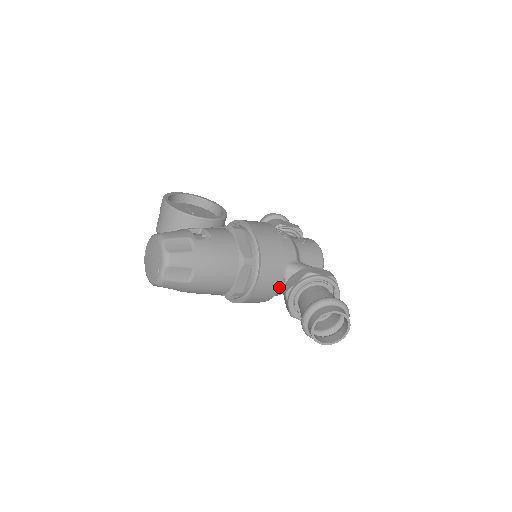
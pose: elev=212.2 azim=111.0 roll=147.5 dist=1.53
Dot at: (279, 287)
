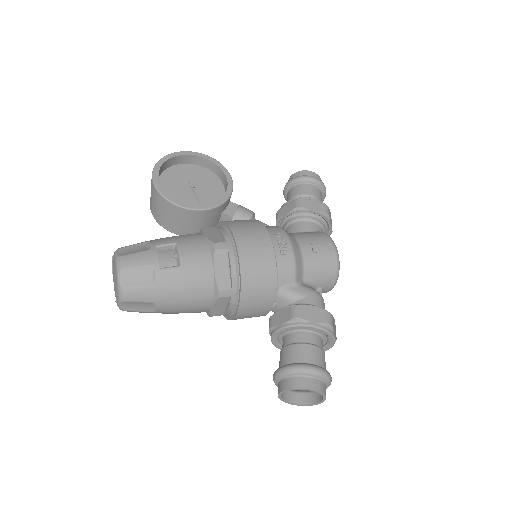
Dot at: (268, 312)
